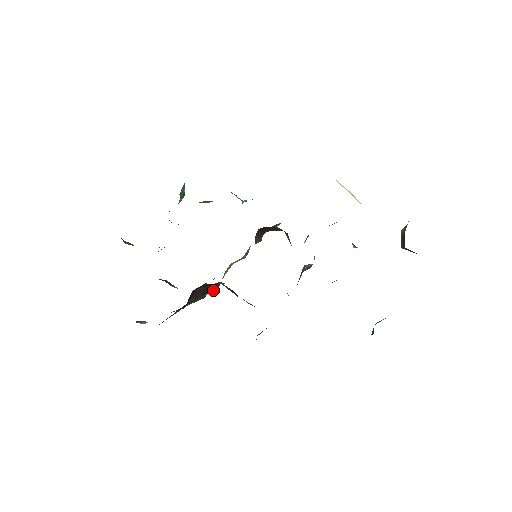
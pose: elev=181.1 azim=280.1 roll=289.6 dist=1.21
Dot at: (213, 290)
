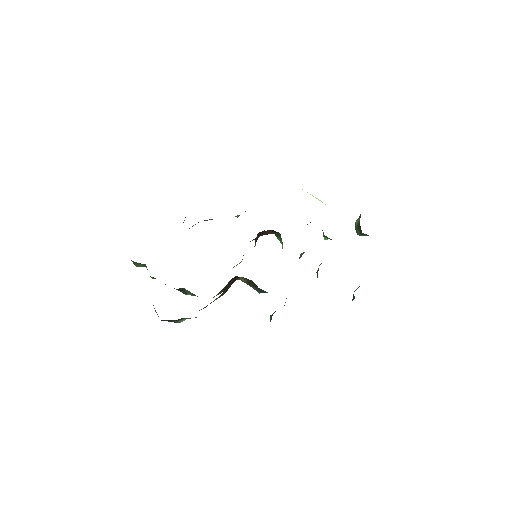
Dot at: occluded
